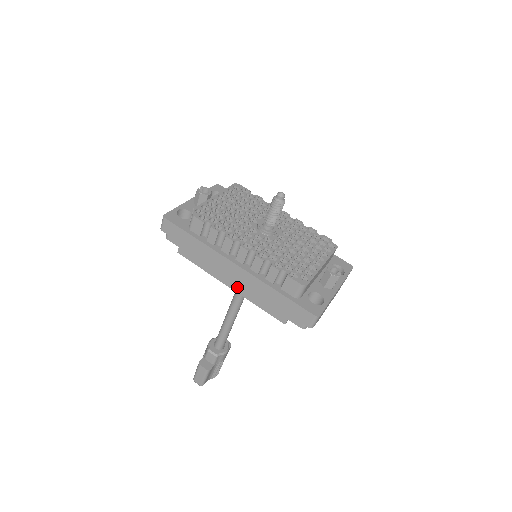
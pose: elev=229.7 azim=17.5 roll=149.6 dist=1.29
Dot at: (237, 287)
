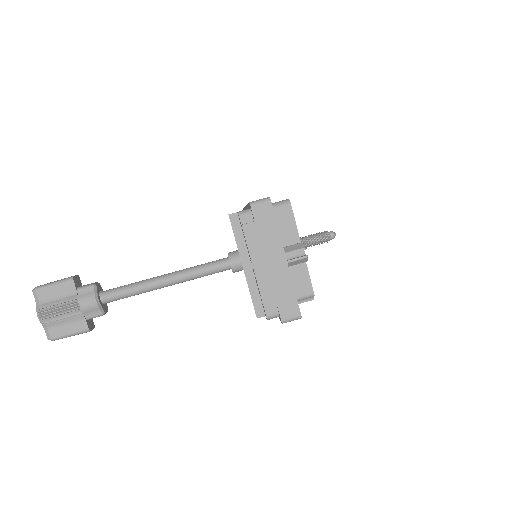
Dot at: occluded
